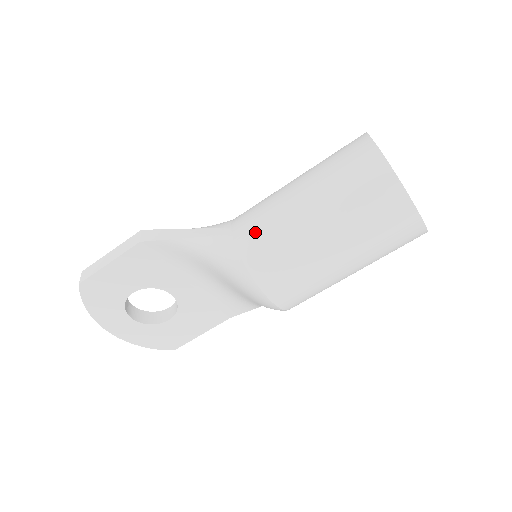
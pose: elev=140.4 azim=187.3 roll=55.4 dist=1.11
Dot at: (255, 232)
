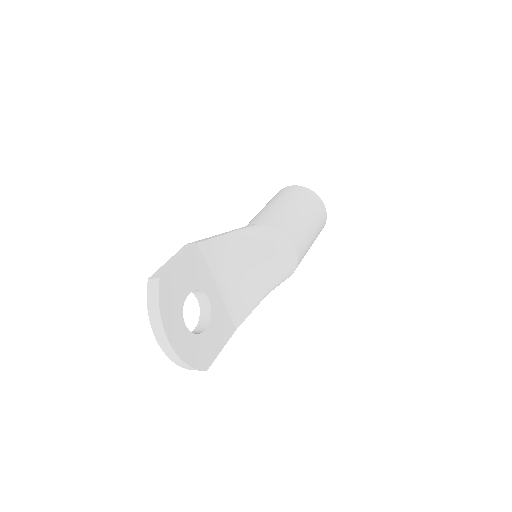
Dot at: (272, 218)
